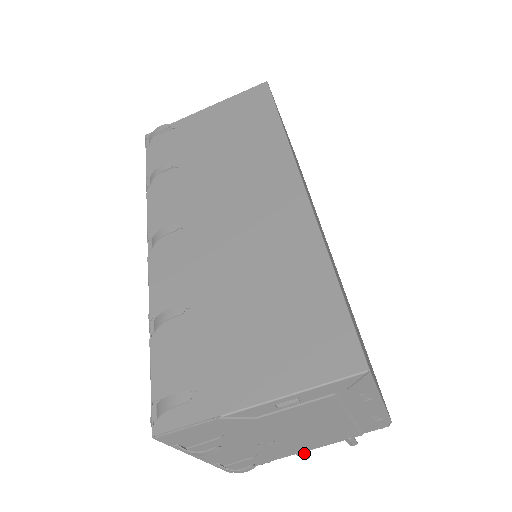
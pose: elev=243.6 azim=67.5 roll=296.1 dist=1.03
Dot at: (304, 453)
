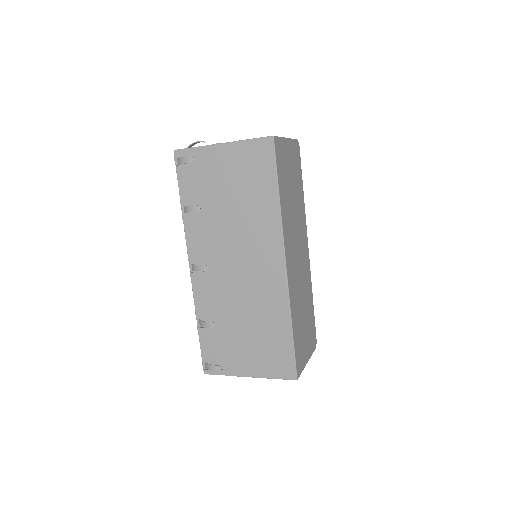
Dot at: occluded
